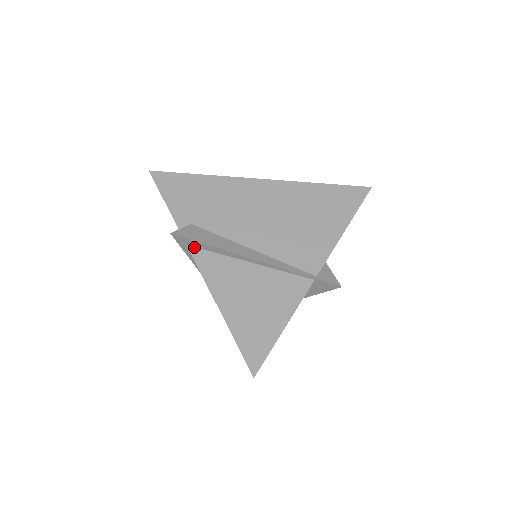
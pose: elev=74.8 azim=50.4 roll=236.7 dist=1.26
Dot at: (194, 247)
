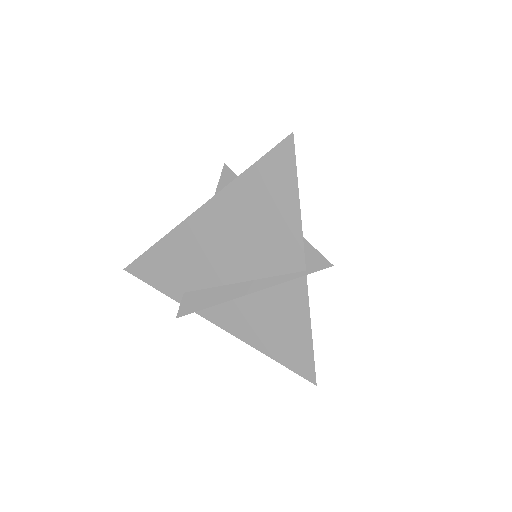
Dot at: (201, 311)
